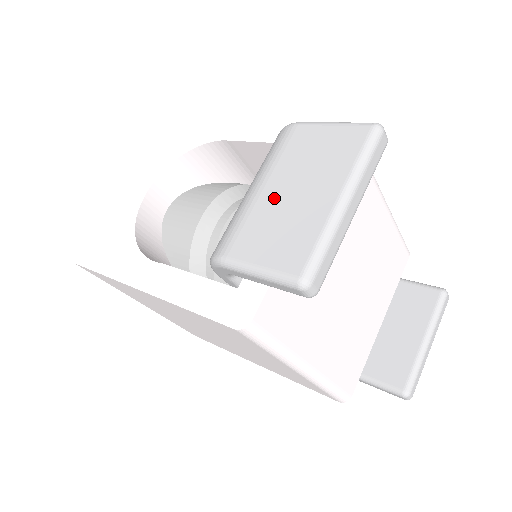
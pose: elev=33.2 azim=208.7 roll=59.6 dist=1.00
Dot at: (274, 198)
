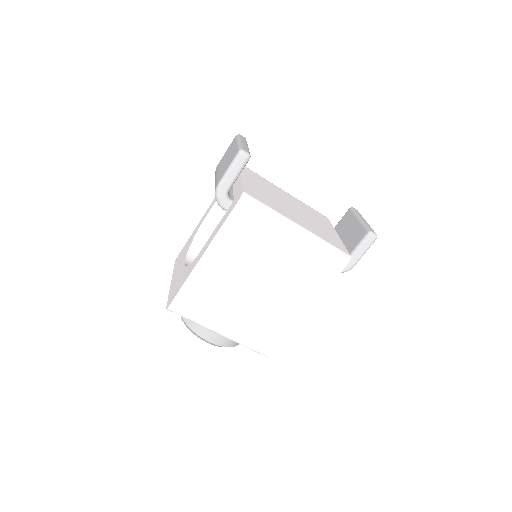
Dot at: (222, 168)
